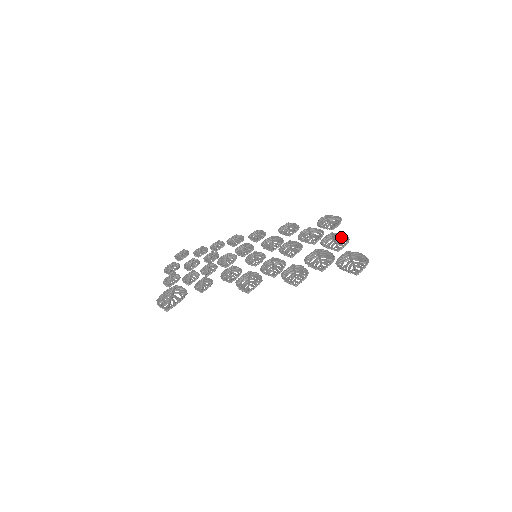
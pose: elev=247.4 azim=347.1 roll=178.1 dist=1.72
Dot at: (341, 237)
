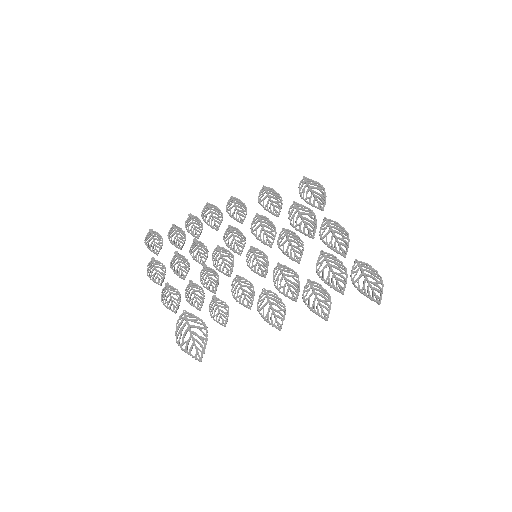
Dot at: (339, 230)
